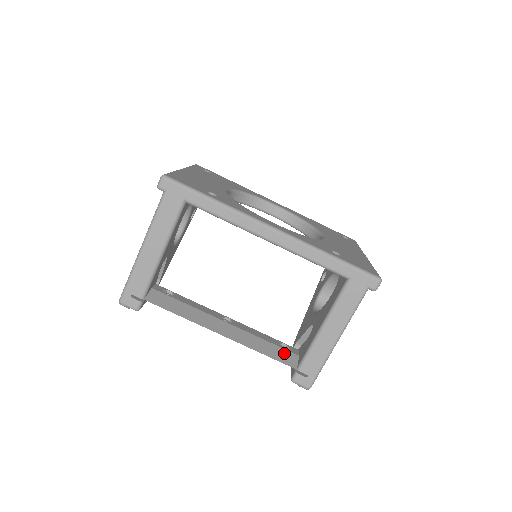
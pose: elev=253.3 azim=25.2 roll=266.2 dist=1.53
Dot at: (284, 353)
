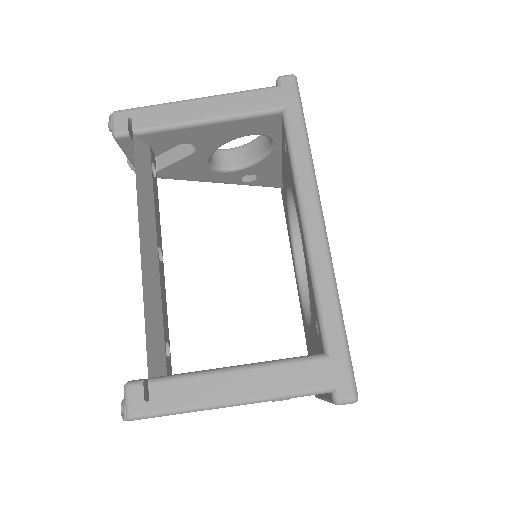
Dot at: (160, 350)
